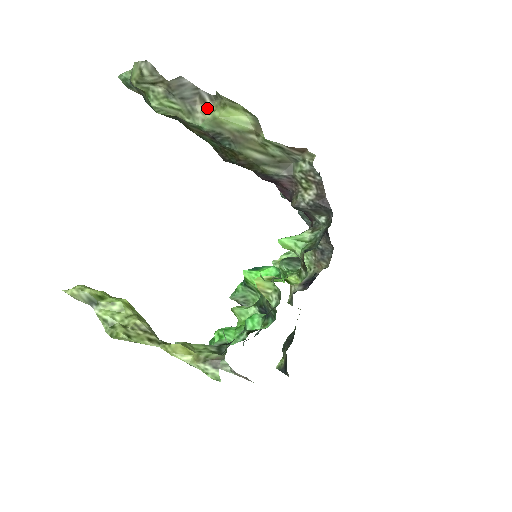
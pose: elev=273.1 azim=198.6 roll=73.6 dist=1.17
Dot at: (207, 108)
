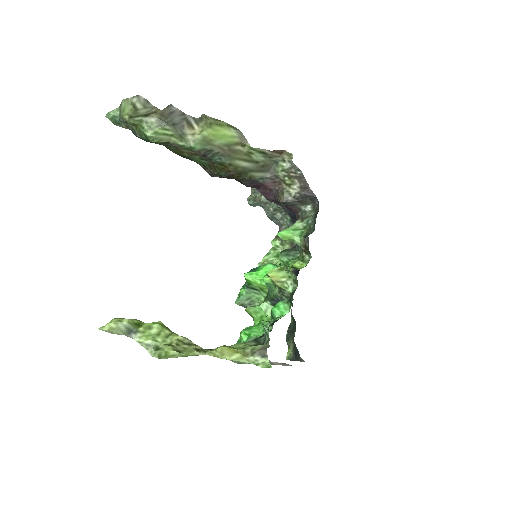
Dot at: (194, 130)
